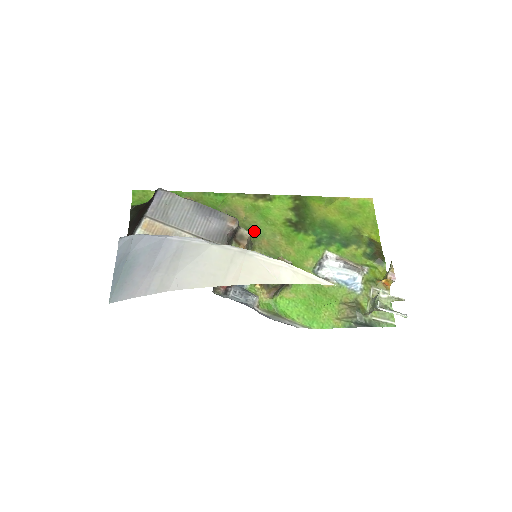
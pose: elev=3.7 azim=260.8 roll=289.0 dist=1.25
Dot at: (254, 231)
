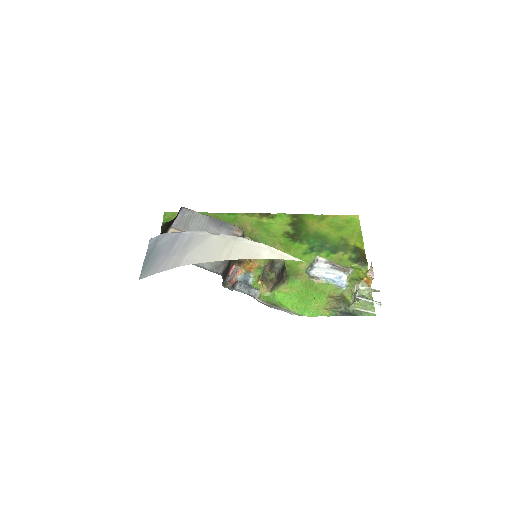
Dot at: (258, 241)
